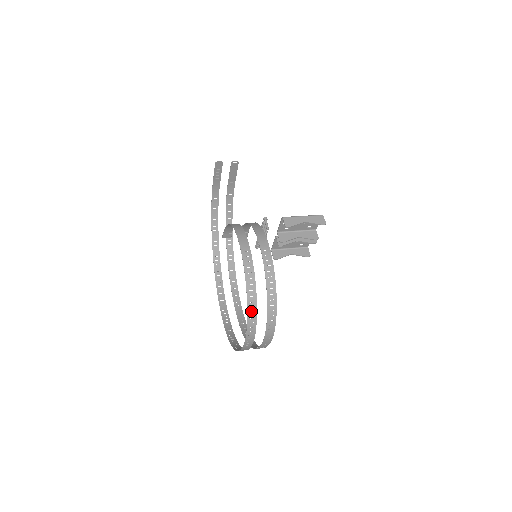
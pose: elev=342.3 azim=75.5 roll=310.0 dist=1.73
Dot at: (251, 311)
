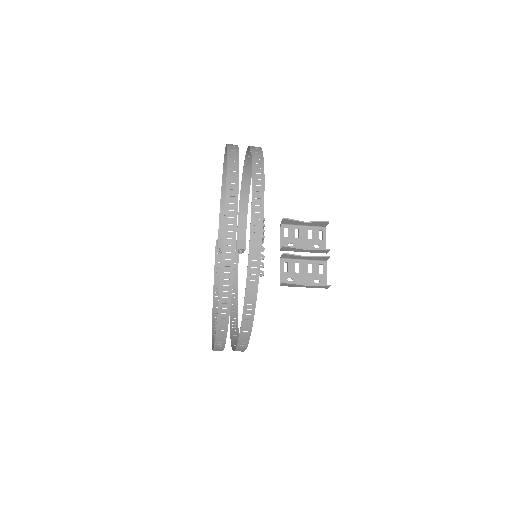
Dot at: (232, 150)
